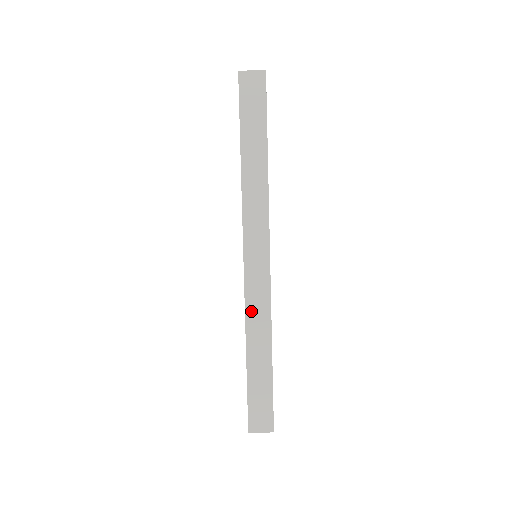
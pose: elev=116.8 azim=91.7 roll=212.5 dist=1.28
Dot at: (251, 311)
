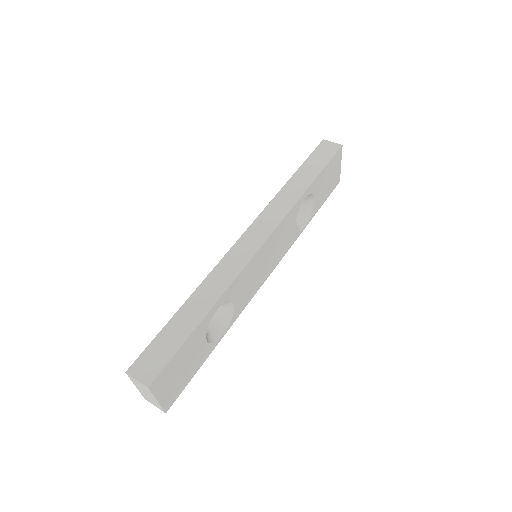
Dot at: (219, 270)
